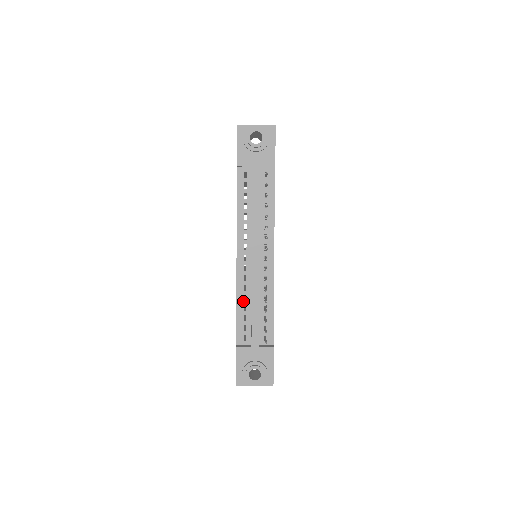
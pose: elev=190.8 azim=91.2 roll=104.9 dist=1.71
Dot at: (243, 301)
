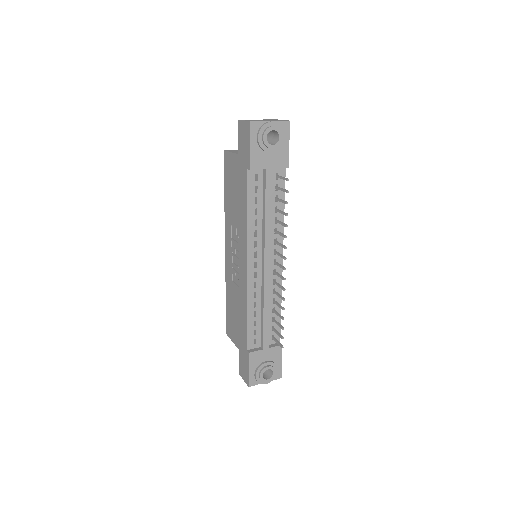
Dot at: (253, 308)
